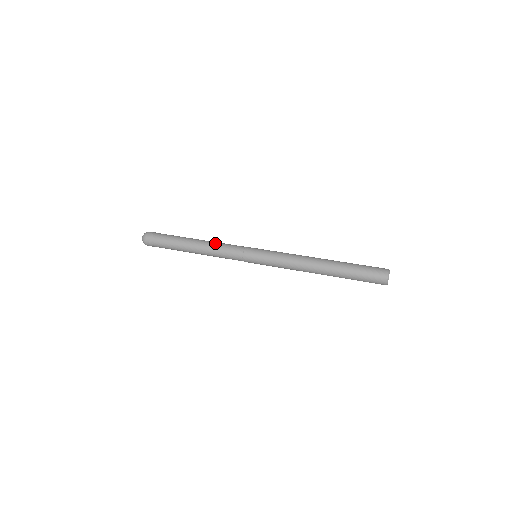
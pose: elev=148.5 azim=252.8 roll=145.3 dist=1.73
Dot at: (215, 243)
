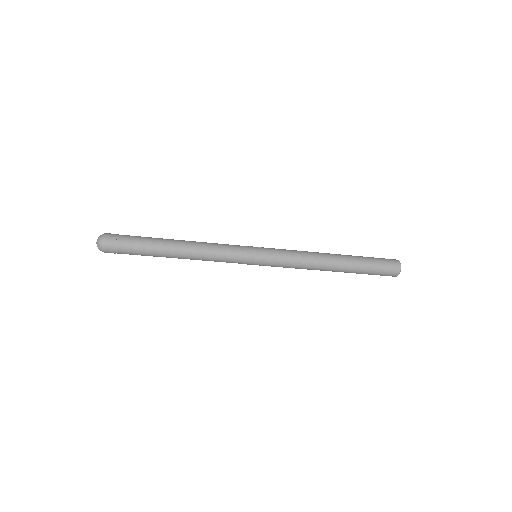
Dot at: (205, 242)
